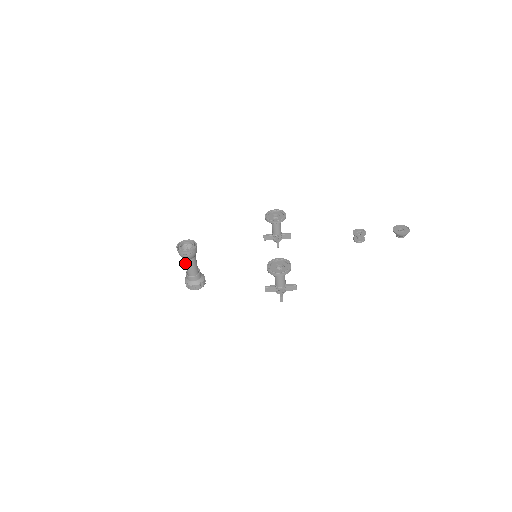
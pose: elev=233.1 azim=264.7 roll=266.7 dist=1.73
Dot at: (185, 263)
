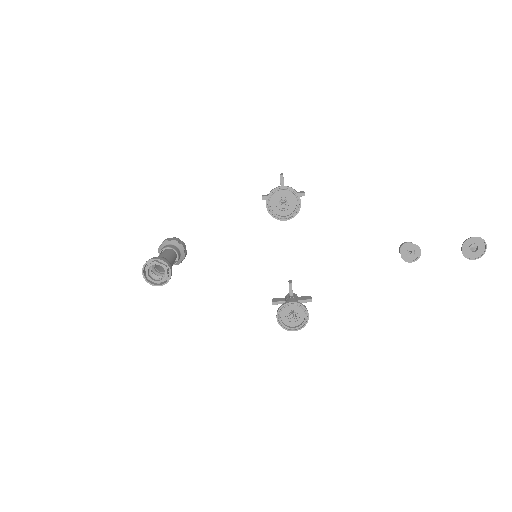
Dot at: (158, 270)
